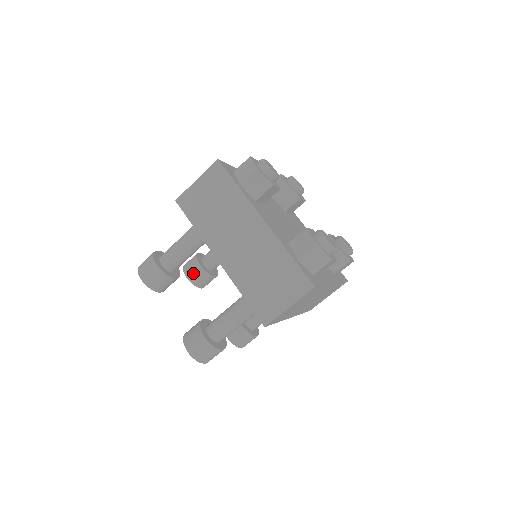
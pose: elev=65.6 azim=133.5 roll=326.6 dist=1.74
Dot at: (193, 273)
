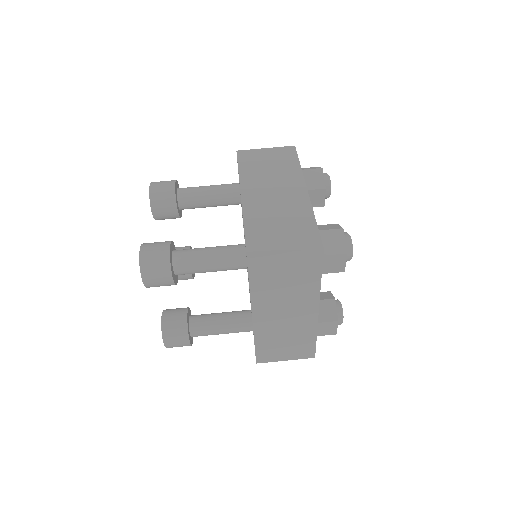
Dot at: occluded
